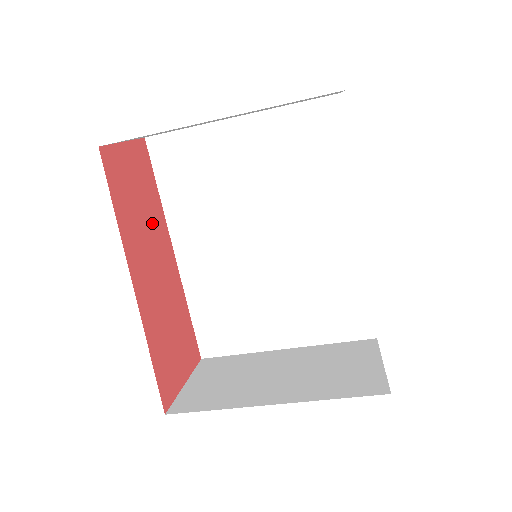
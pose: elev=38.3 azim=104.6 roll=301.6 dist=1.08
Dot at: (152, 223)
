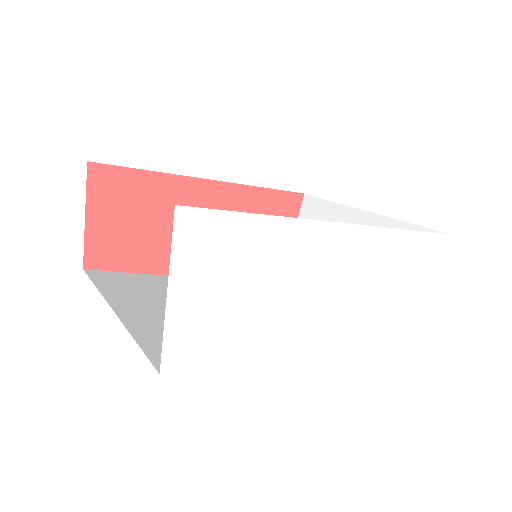
Dot at: (169, 209)
